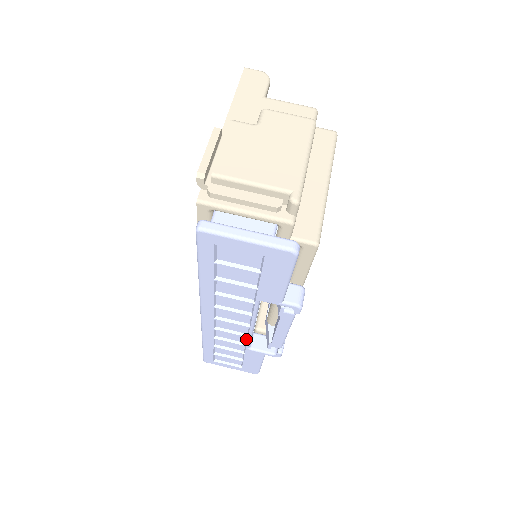
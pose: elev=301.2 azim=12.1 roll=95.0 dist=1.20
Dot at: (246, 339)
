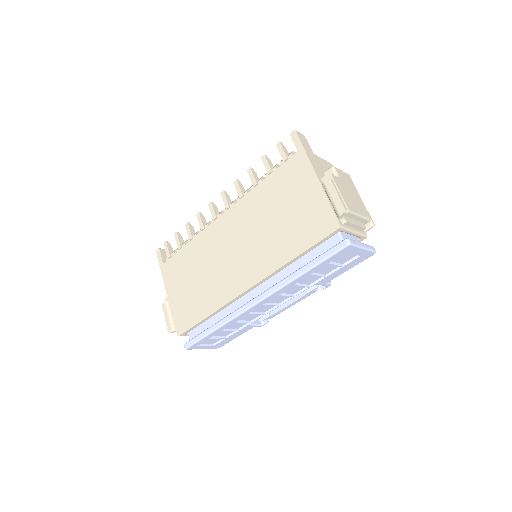
Dot at: (257, 317)
